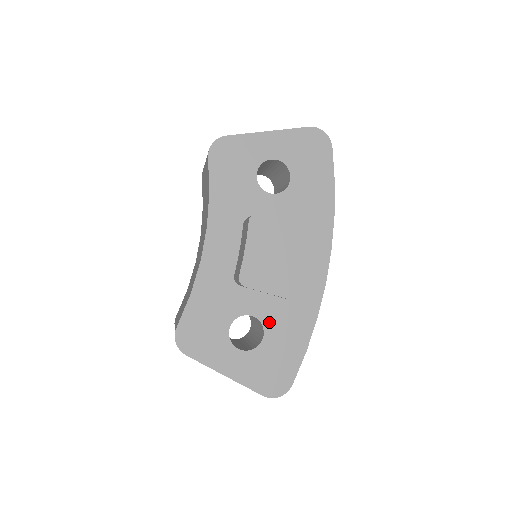
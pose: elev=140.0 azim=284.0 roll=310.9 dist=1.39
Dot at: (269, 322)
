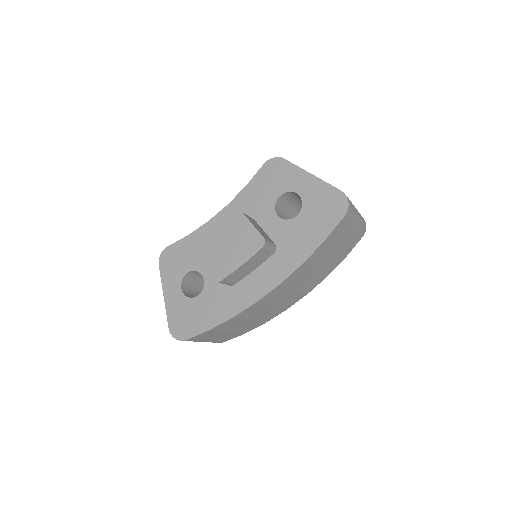
Dot at: (208, 291)
